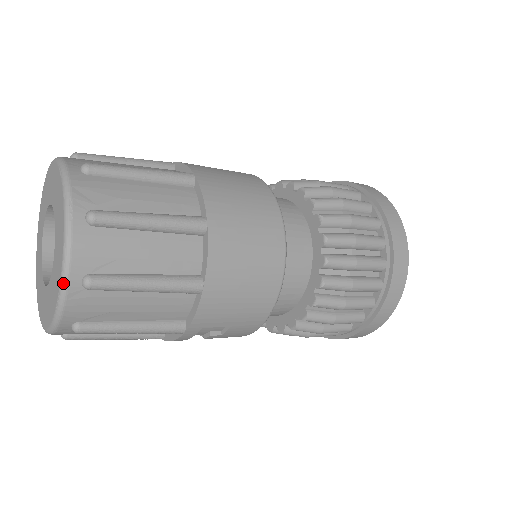
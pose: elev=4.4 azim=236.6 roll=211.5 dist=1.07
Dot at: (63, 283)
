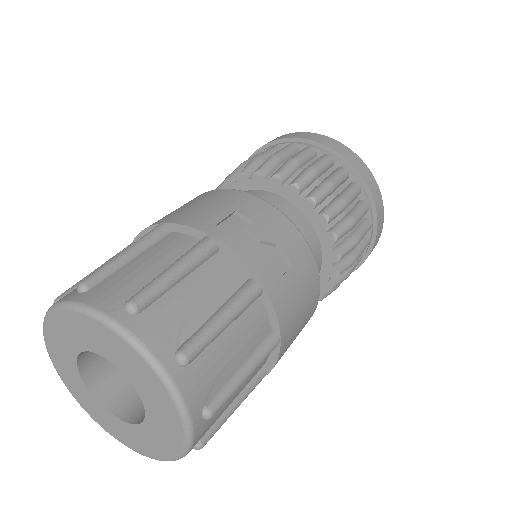
Dot at: occluded
